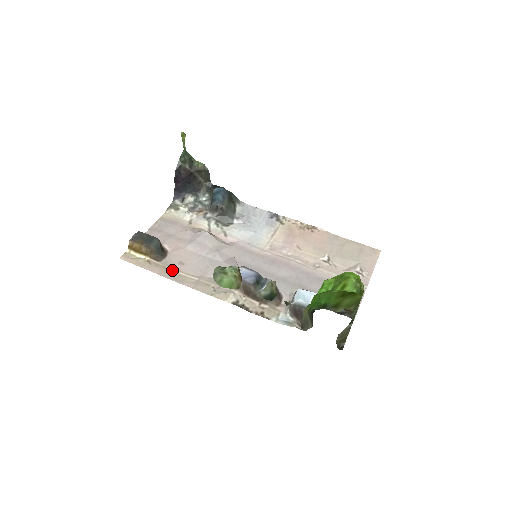
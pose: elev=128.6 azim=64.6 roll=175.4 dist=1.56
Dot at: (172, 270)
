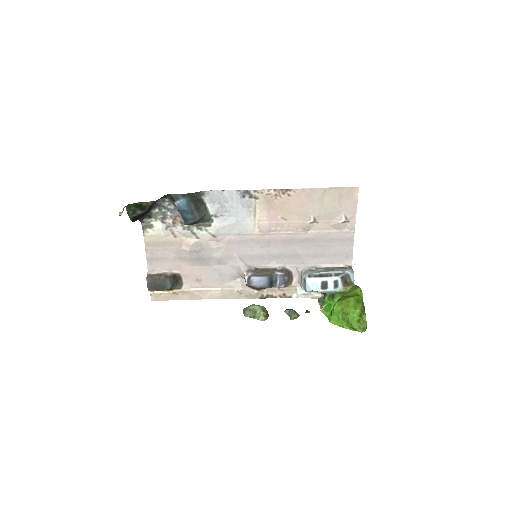
Dot at: (197, 290)
